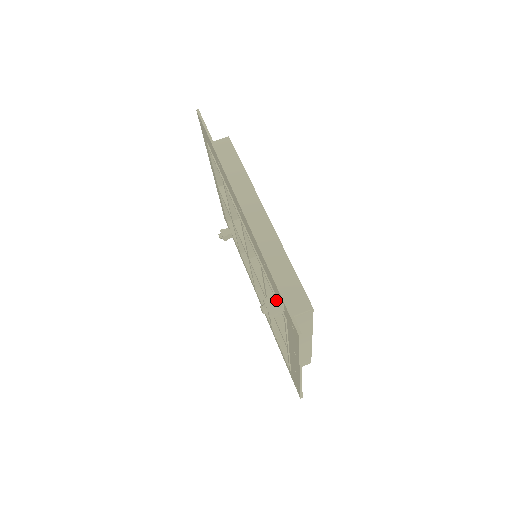
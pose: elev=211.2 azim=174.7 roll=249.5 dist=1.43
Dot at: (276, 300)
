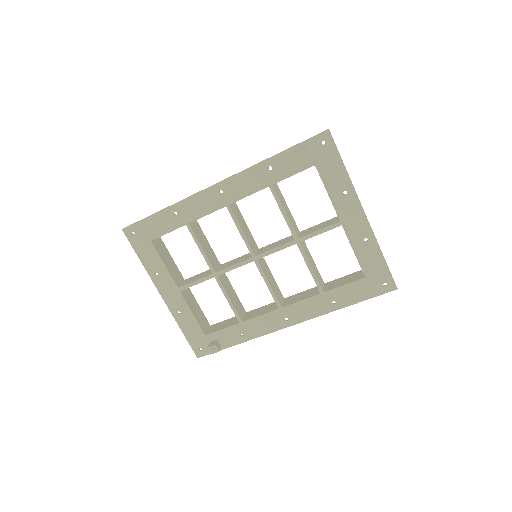
Dot at: (299, 149)
